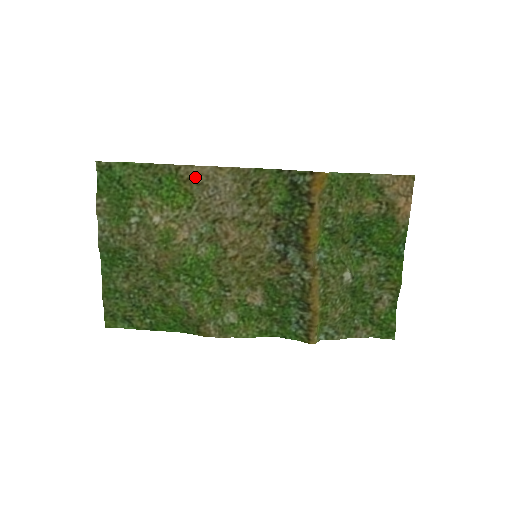
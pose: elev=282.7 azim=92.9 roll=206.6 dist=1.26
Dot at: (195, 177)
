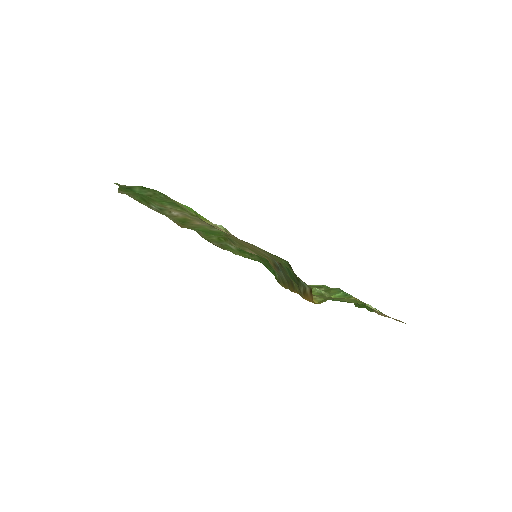
Dot at: (212, 226)
